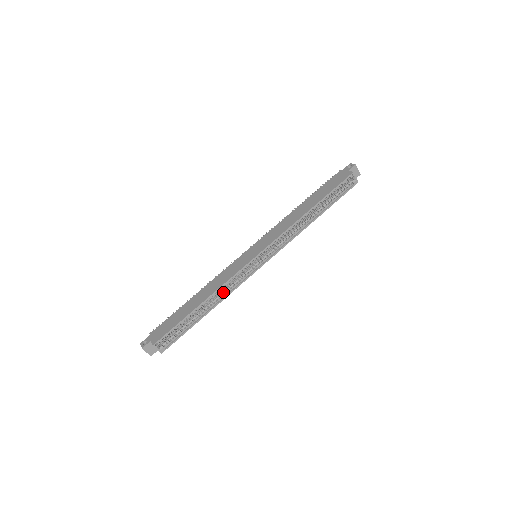
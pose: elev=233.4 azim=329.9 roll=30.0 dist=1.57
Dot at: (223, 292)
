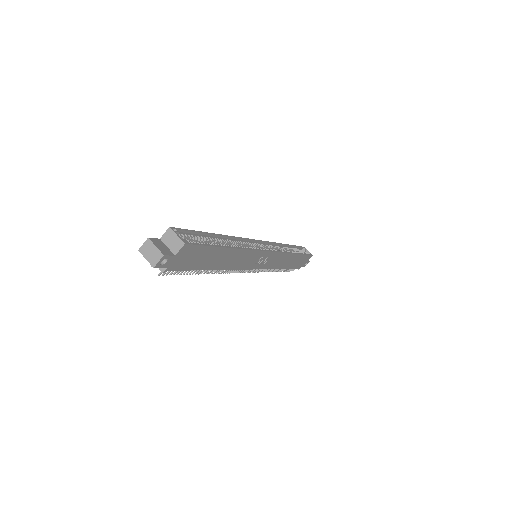
Dot at: (239, 246)
